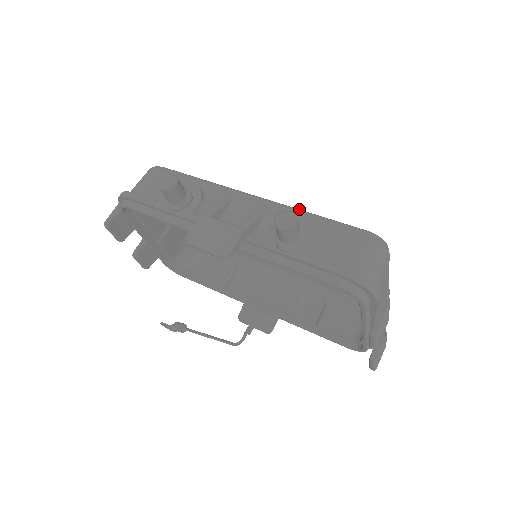
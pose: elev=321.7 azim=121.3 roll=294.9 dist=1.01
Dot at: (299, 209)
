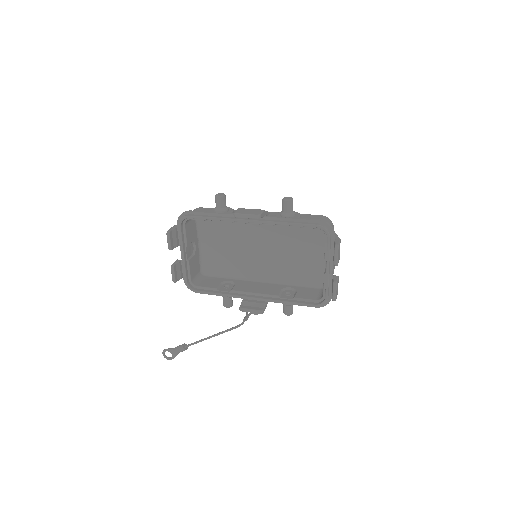
Dot at: occluded
